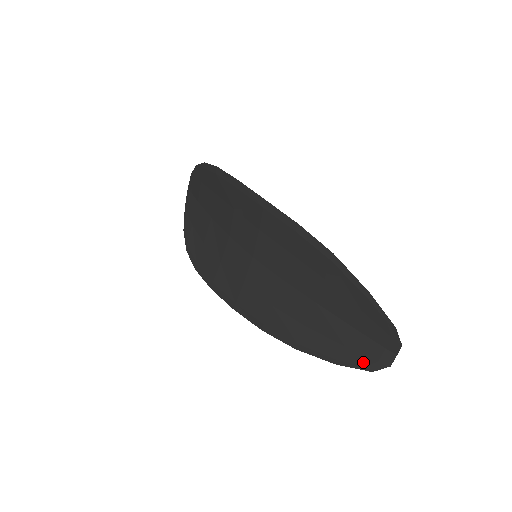
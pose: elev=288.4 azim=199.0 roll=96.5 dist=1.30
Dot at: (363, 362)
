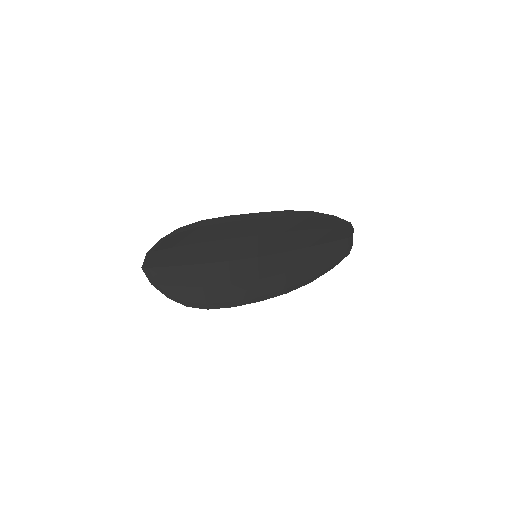
Dot at: (344, 254)
